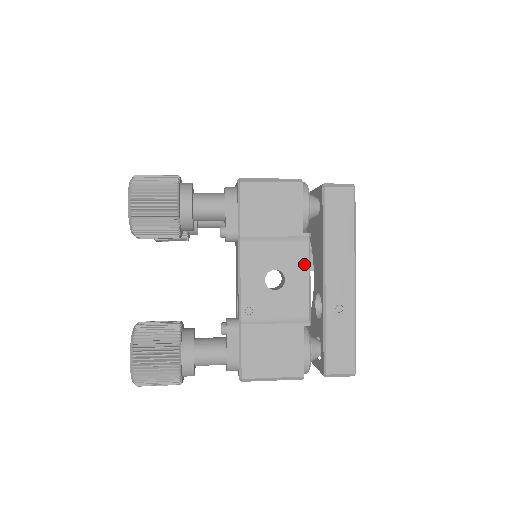
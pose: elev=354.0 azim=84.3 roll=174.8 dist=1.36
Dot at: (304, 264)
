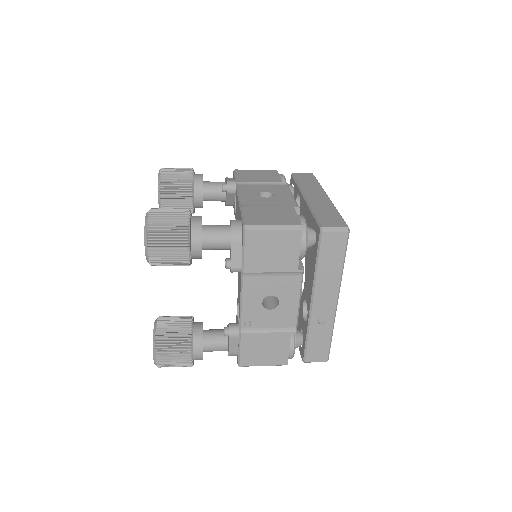
Dot at: (296, 291)
